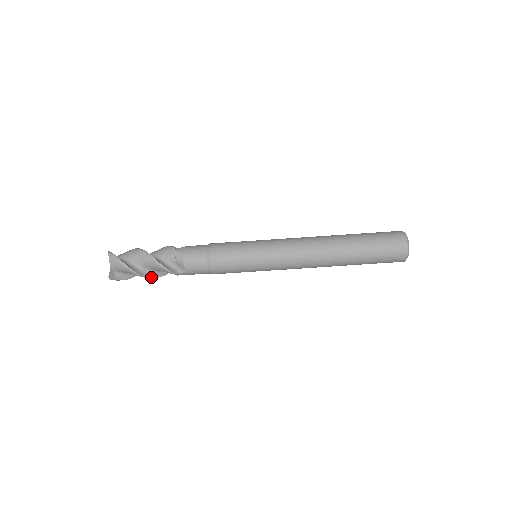
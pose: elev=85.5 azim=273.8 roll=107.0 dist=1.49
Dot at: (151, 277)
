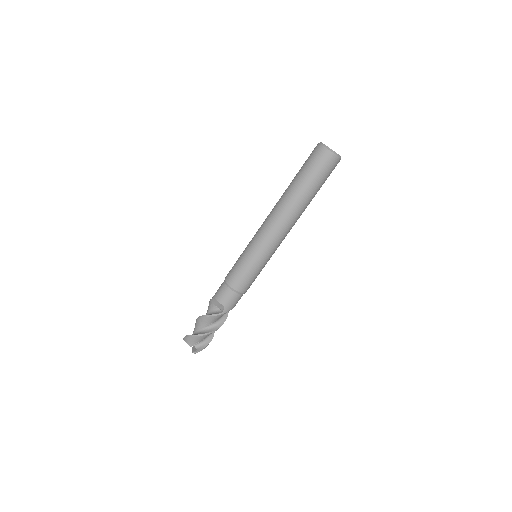
Dot at: (214, 330)
